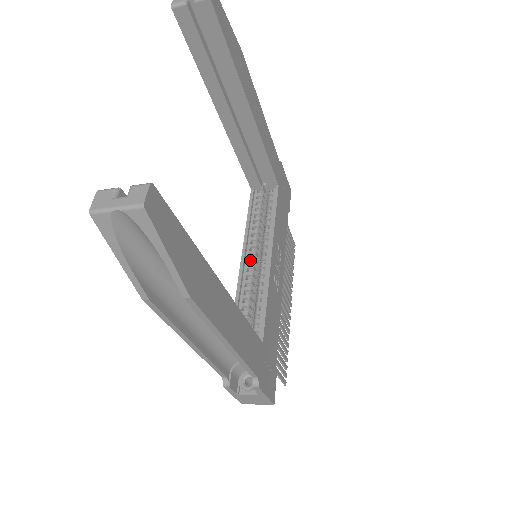
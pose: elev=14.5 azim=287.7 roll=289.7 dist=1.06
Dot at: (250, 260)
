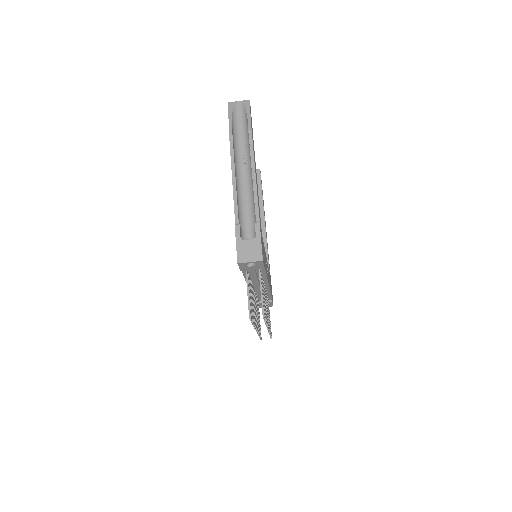
Dot at: occluded
